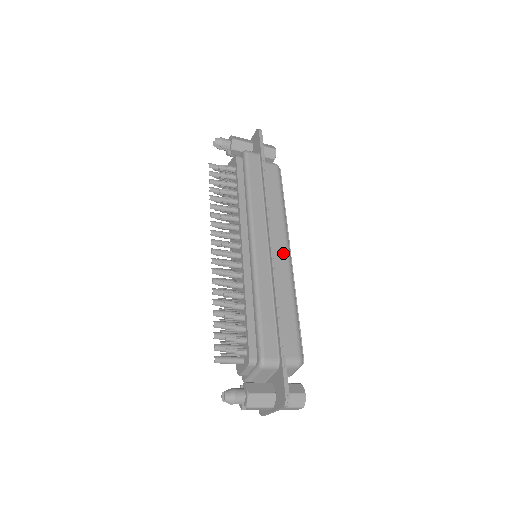
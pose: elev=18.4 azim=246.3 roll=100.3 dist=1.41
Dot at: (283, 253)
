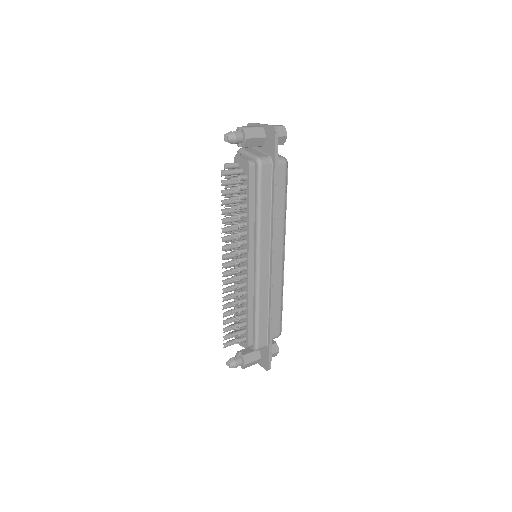
Dot at: (279, 259)
